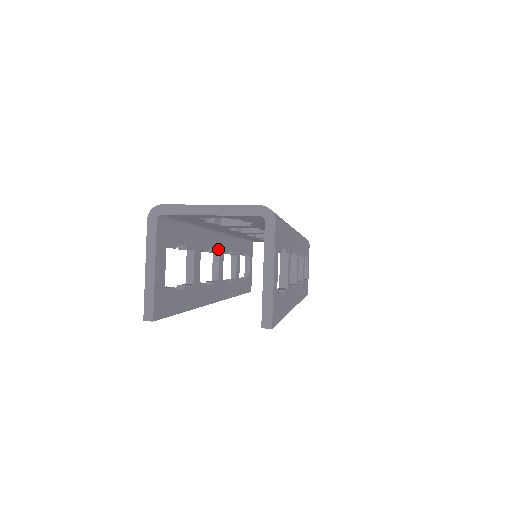
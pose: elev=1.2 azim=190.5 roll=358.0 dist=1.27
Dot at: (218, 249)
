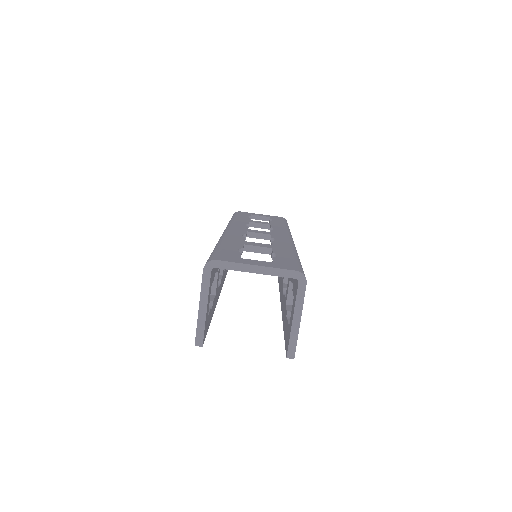
Dot at: occluded
